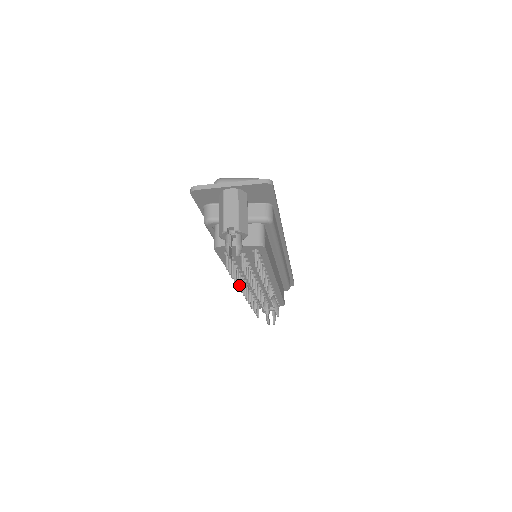
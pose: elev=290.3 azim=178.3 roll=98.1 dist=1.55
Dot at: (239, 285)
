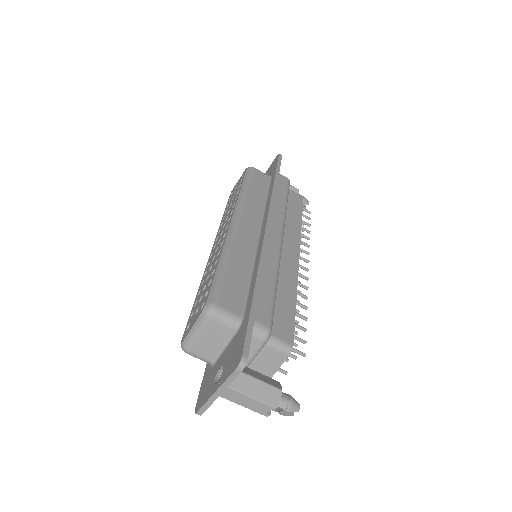
Dot at: occluded
